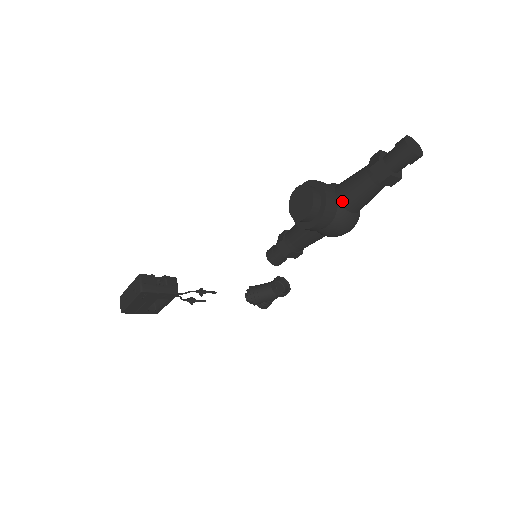
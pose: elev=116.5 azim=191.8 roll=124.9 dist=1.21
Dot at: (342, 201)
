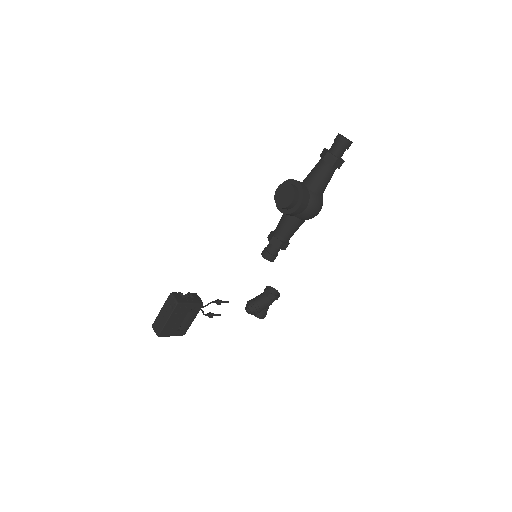
Dot at: (311, 188)
